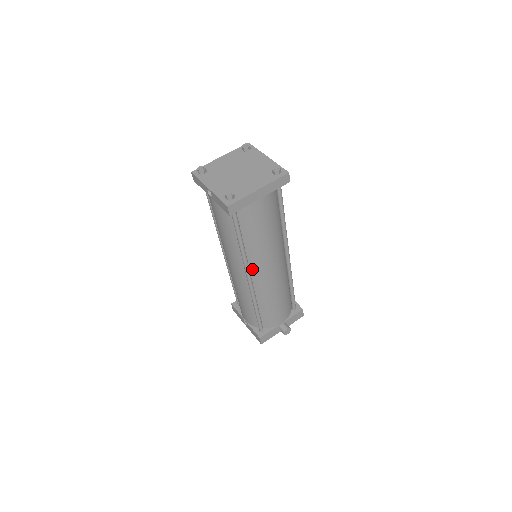
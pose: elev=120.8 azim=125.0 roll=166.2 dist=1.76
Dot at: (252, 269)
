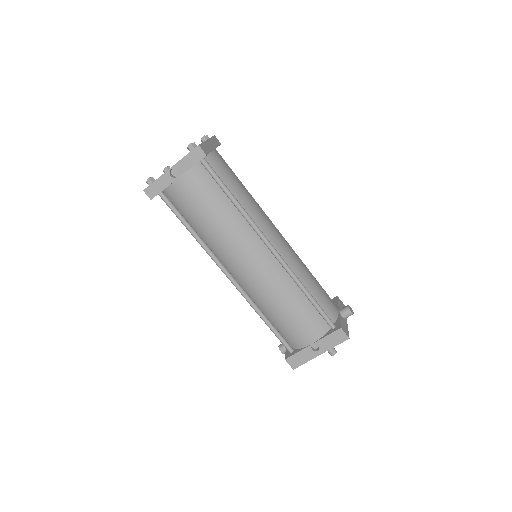
Dot at: occluded
